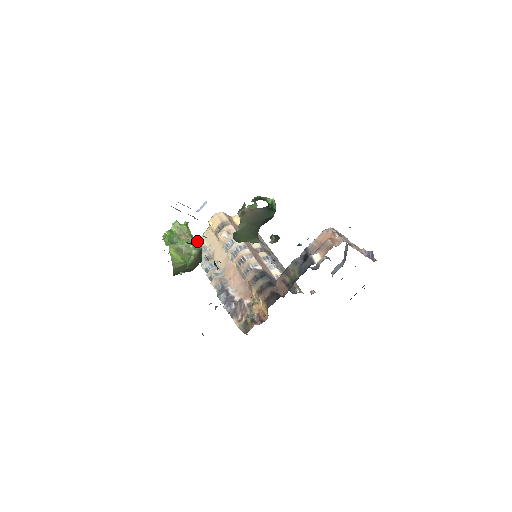
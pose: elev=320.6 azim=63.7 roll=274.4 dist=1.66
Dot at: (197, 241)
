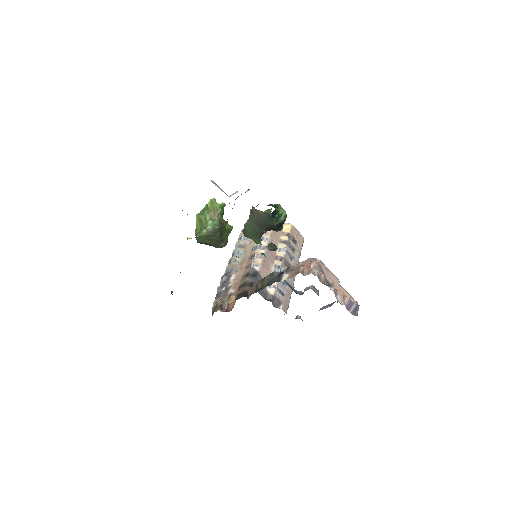
Dot at: (223, 222)
